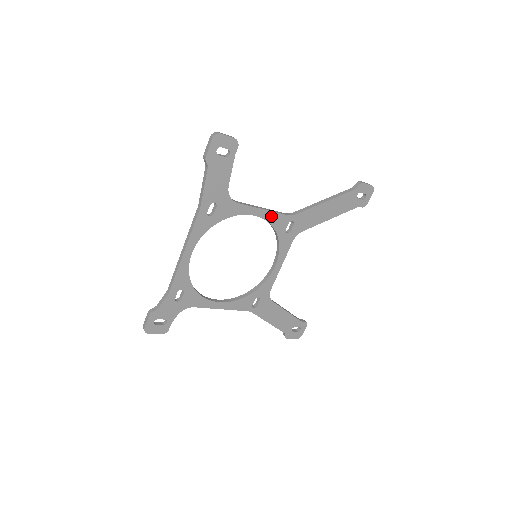
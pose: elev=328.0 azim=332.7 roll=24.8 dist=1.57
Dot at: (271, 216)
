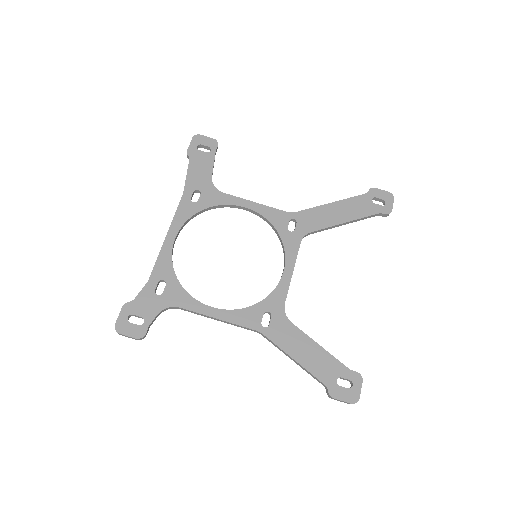
Dot at: (265, 210)
